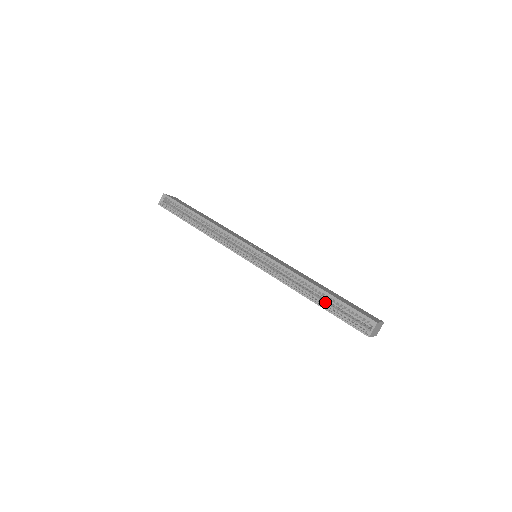
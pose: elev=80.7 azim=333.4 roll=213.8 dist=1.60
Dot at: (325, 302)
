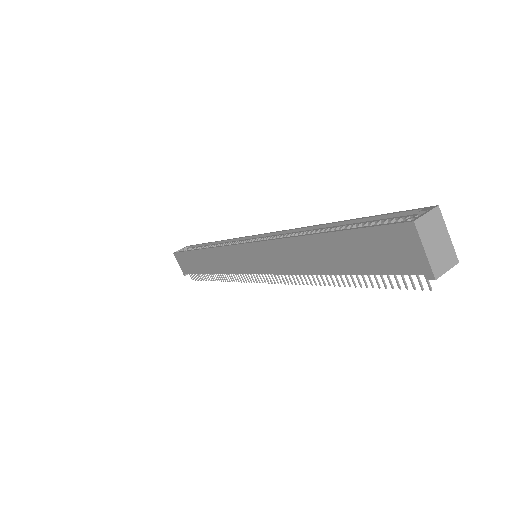
Dot at: occluded
